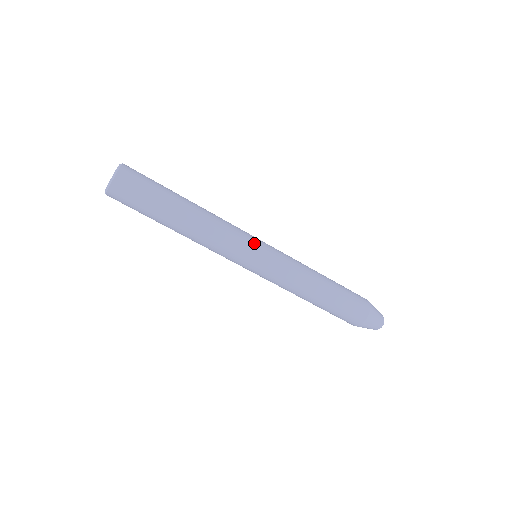
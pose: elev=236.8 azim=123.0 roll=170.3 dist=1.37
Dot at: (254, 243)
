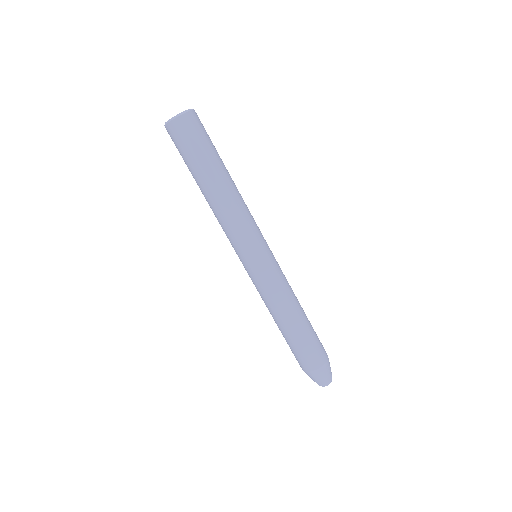
Dot at: (260, 244)
